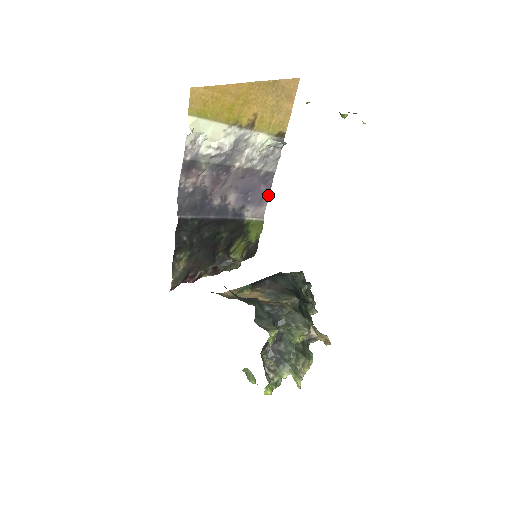
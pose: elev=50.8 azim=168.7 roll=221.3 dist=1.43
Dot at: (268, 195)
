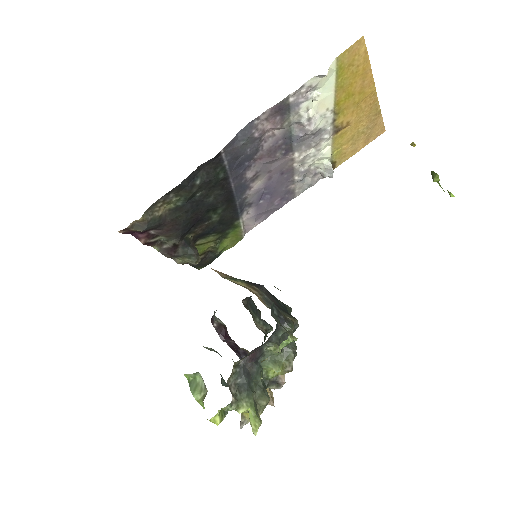
Dot at: occluded
